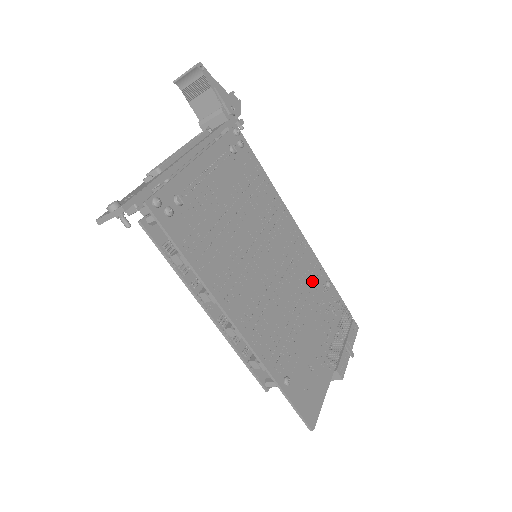
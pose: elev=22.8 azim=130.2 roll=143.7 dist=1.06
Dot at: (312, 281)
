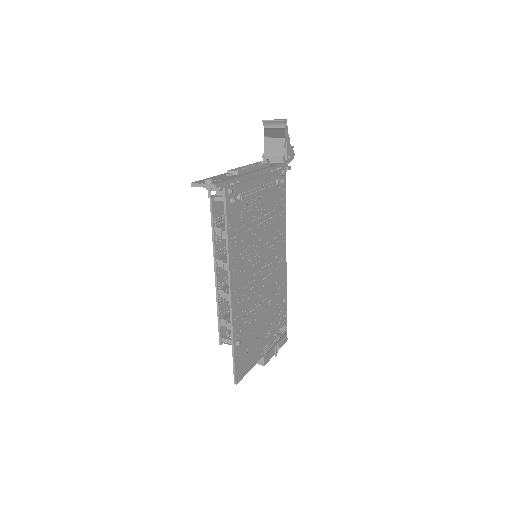
Dot at: (277, 292)
